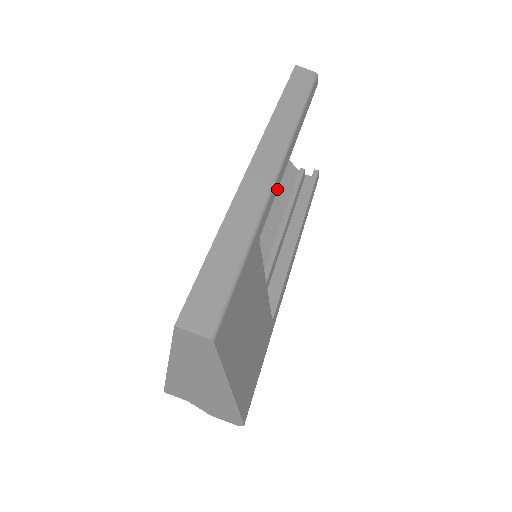
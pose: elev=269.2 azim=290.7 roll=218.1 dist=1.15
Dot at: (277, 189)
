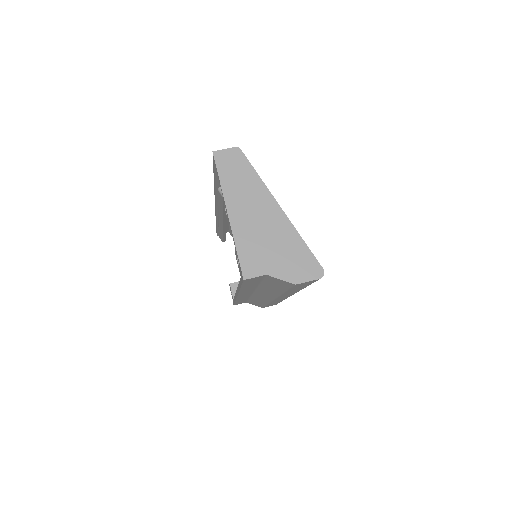
Dot at: occluded
